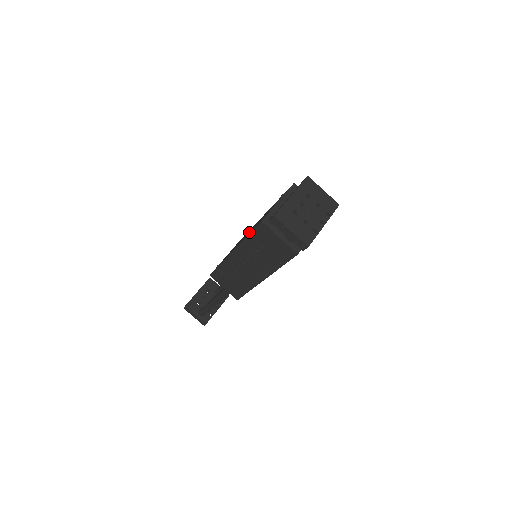
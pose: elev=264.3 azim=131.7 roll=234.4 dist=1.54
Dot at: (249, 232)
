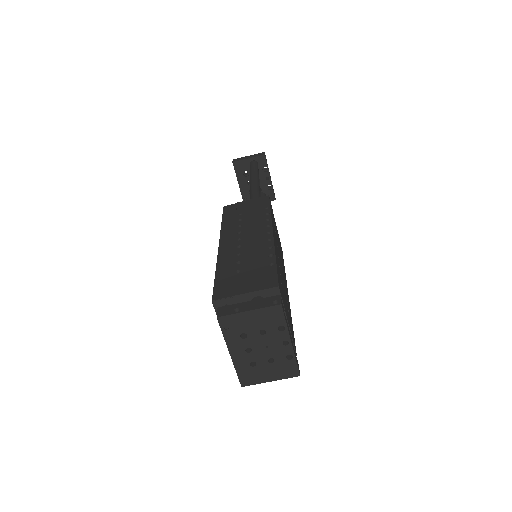
Dot at: occluded
